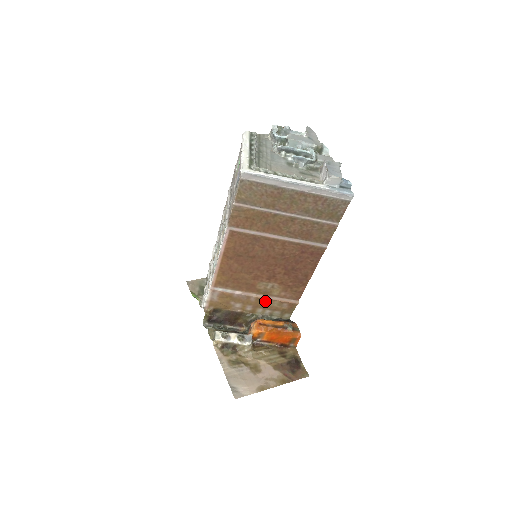
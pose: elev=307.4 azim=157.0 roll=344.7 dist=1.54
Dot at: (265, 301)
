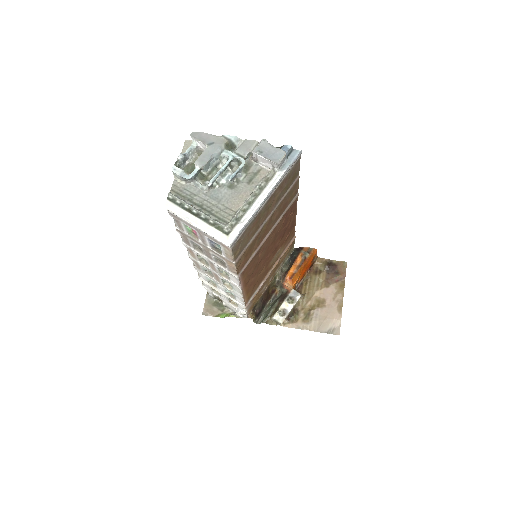
Dot at: (278, 264)
